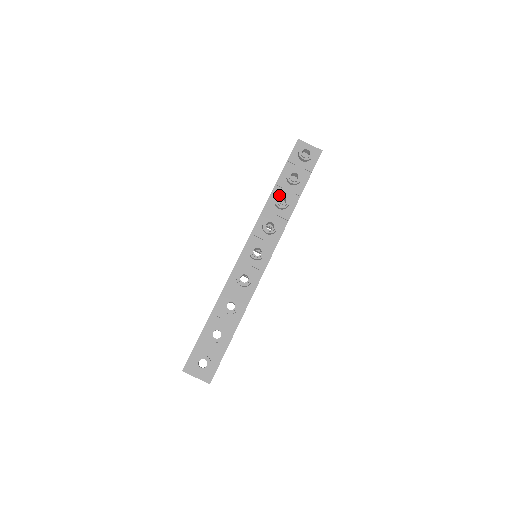
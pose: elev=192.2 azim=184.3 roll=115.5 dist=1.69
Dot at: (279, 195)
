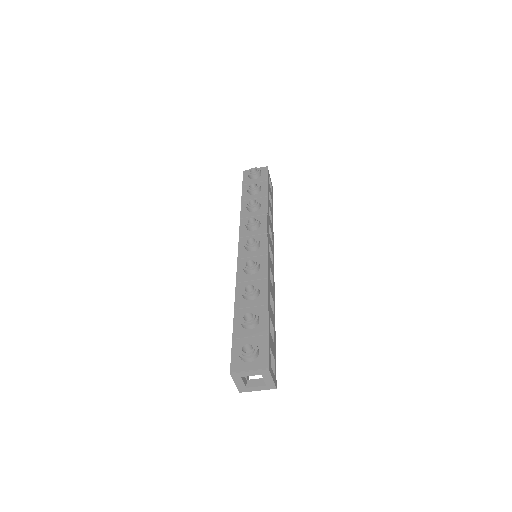
Dot at: (247, 202)
